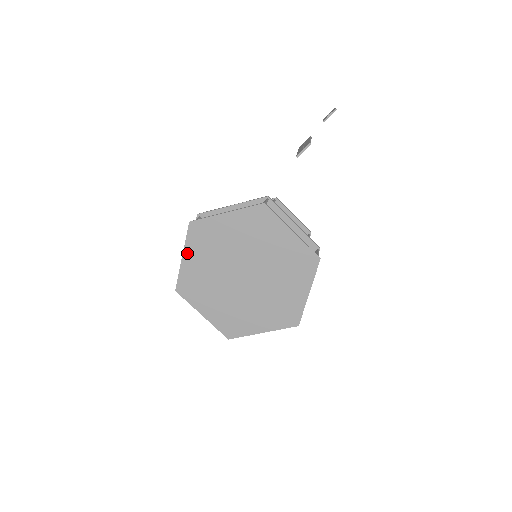
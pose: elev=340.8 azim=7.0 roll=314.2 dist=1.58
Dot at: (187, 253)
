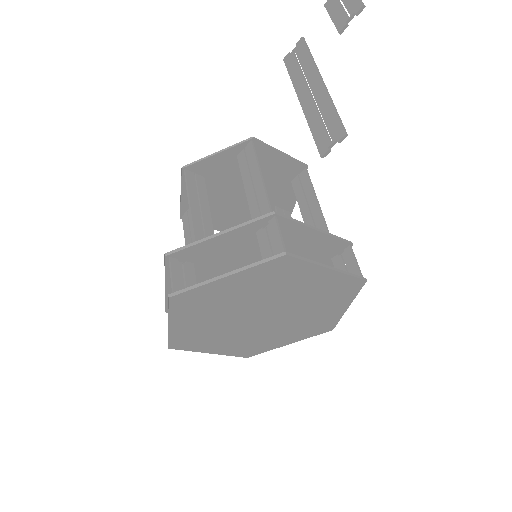
Dot at: (175, 321)
